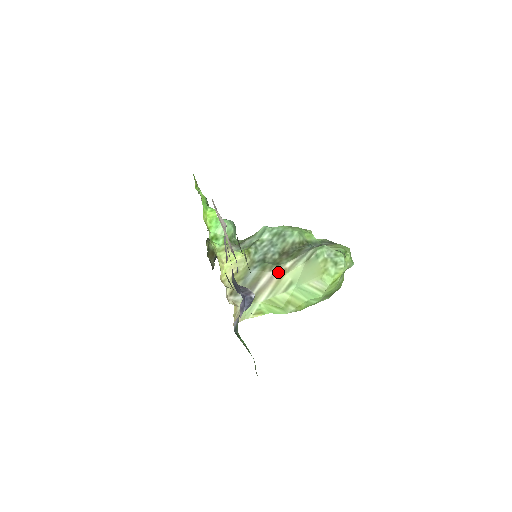
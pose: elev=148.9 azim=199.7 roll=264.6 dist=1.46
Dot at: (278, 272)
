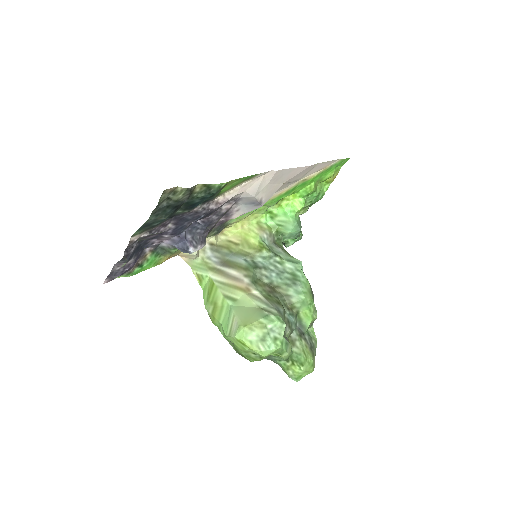
Dot at: (244, 284)
